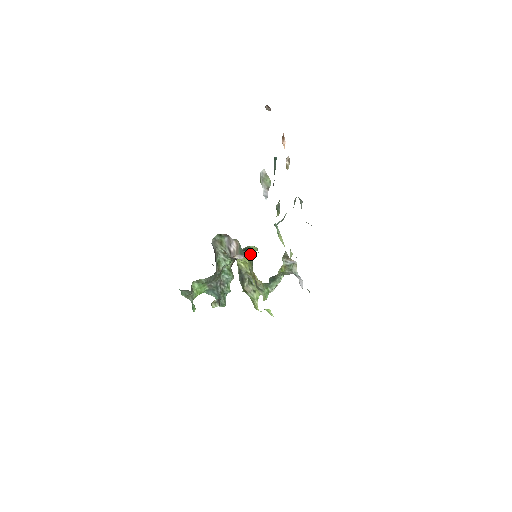
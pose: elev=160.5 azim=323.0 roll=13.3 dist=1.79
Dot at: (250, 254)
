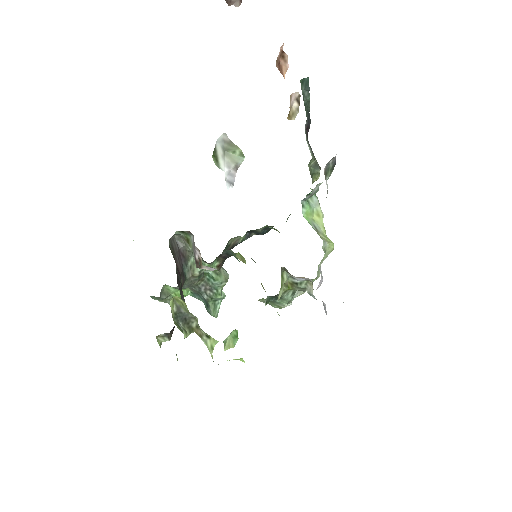
Dot at: occluded
